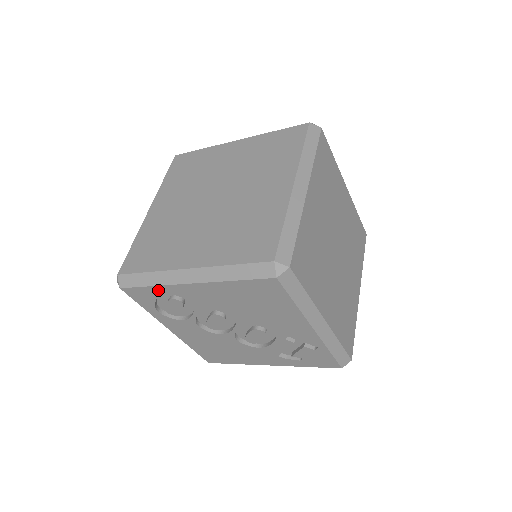
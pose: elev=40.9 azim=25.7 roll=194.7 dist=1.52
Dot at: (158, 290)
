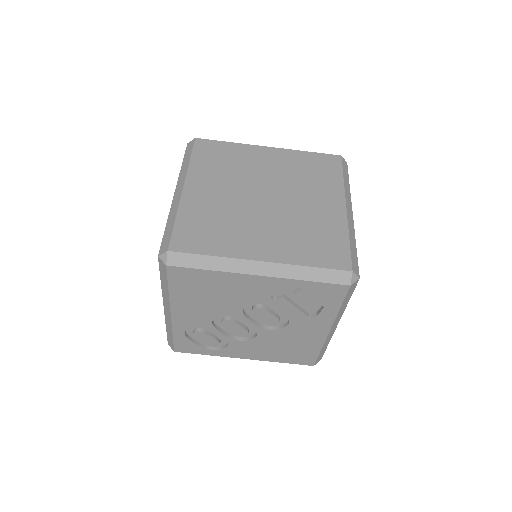
Dot at: (179, 335)
